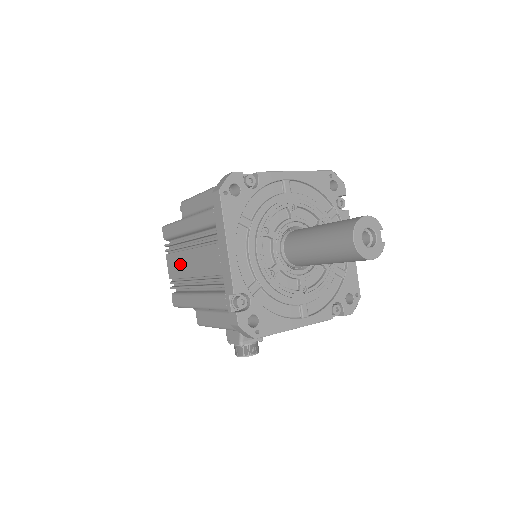
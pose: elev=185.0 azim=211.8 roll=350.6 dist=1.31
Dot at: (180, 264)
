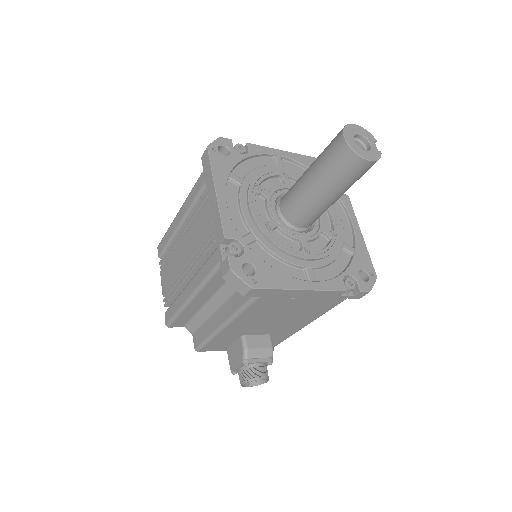
Dot at: (173, 266)
